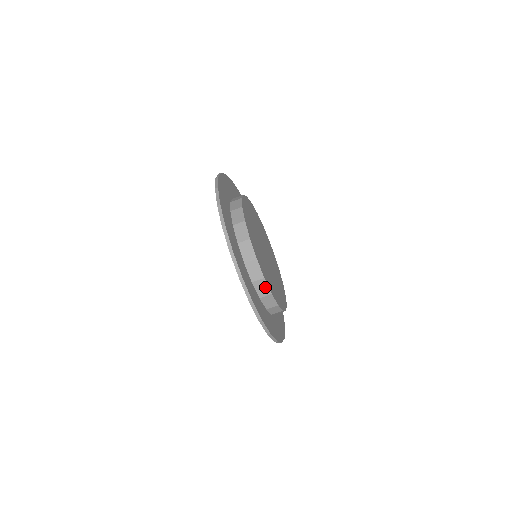
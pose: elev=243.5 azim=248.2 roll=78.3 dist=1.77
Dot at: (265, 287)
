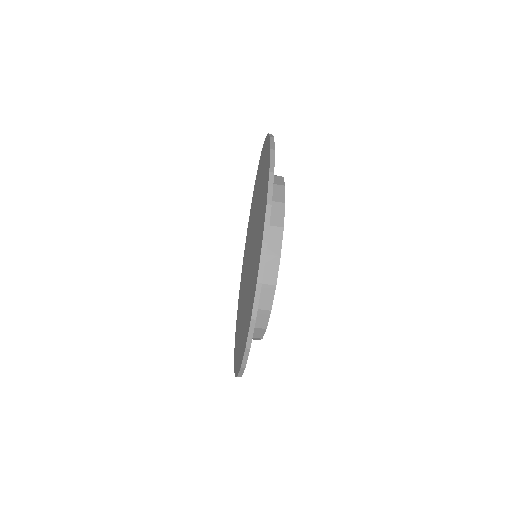
Dot at: (260, 333)
